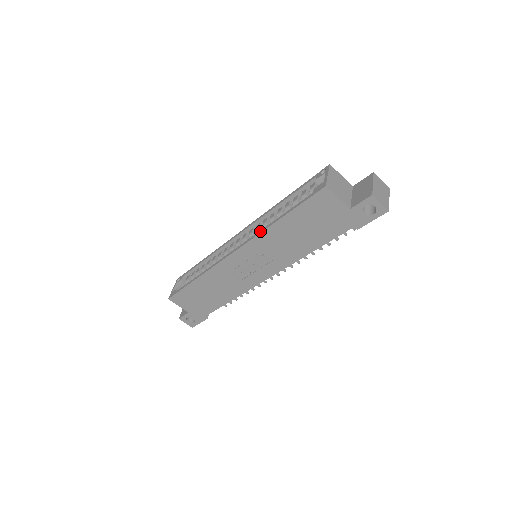
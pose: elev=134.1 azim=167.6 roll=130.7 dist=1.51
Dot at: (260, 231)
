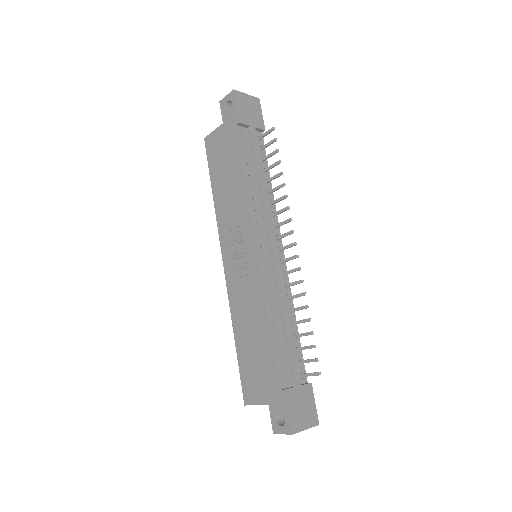
Dot at: (218, 220)
